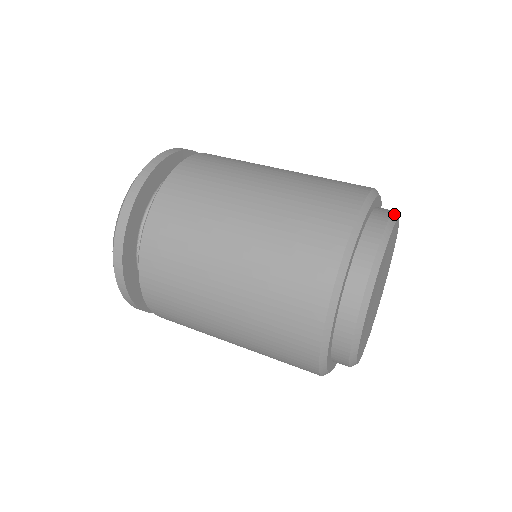
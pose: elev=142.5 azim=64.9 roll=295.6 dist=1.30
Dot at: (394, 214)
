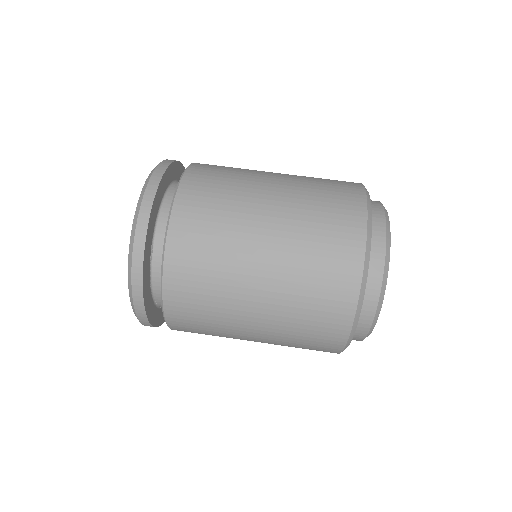
Dot at: (385, 274)
